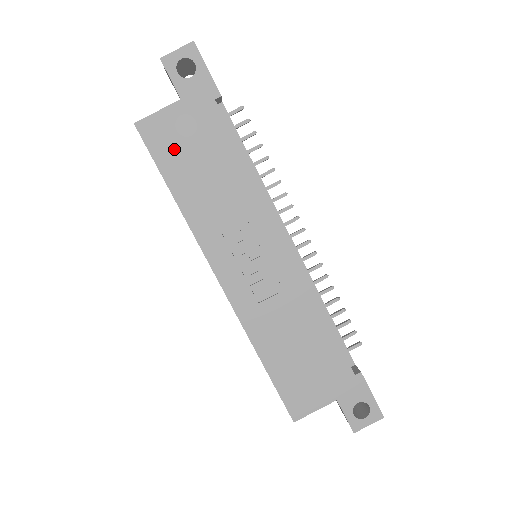
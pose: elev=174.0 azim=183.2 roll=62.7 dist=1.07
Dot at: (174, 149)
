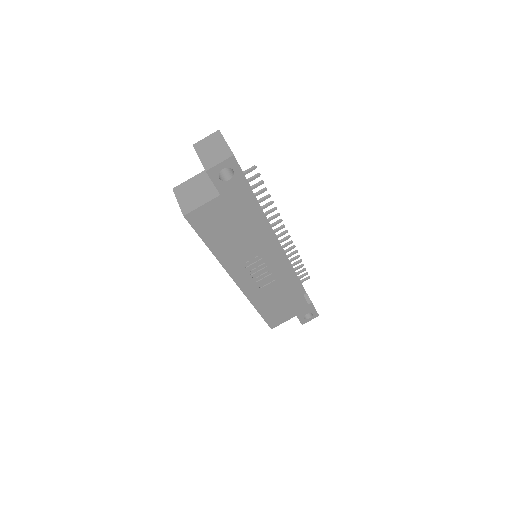
Dot at: (213, 225)
